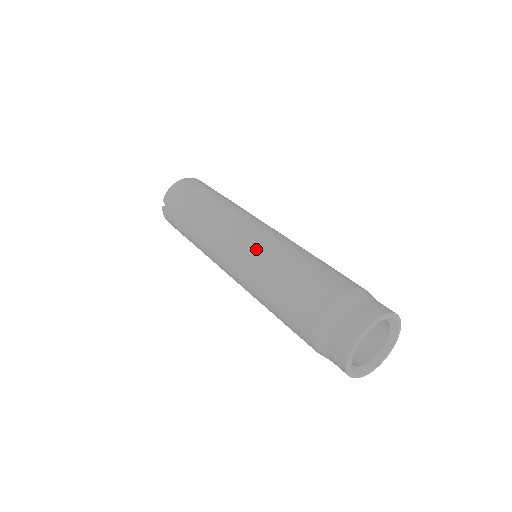
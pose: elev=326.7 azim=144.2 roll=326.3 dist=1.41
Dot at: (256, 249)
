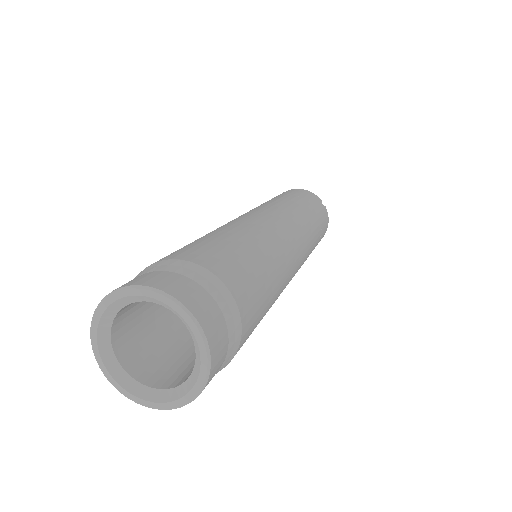
Dot at: occluded
